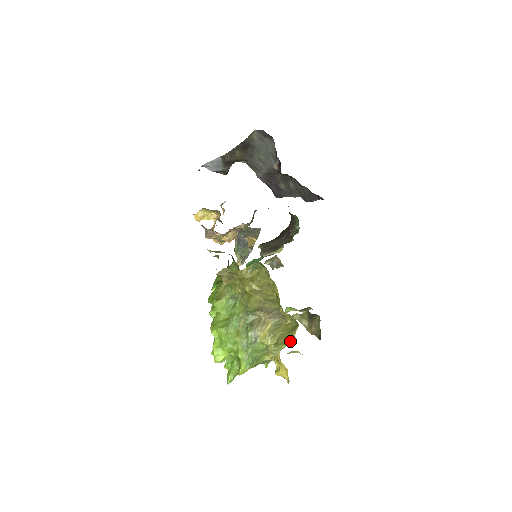
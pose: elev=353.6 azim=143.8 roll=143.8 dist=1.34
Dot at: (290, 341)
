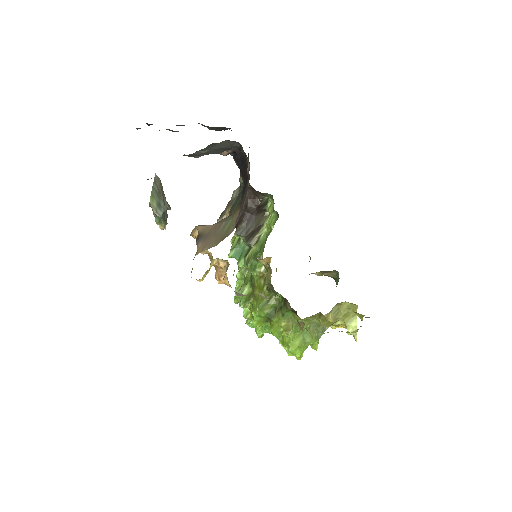
Dot at: (355, 317)
